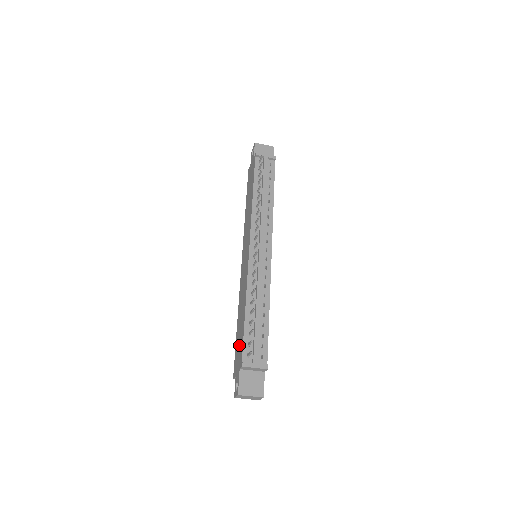
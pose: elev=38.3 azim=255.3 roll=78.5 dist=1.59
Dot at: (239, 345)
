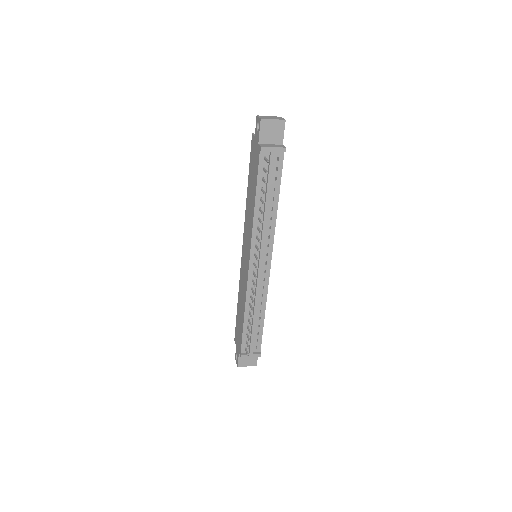
Dot at: (239, 331)
